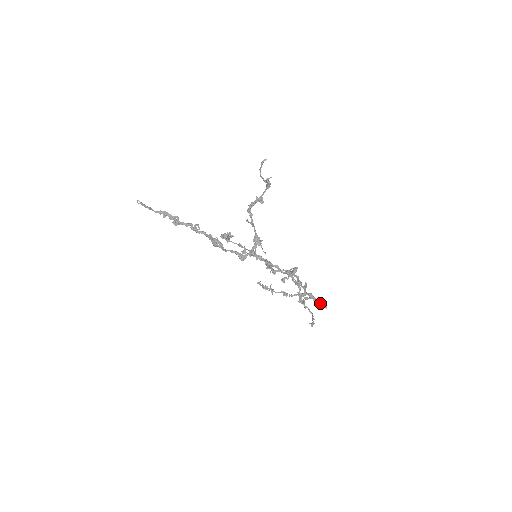
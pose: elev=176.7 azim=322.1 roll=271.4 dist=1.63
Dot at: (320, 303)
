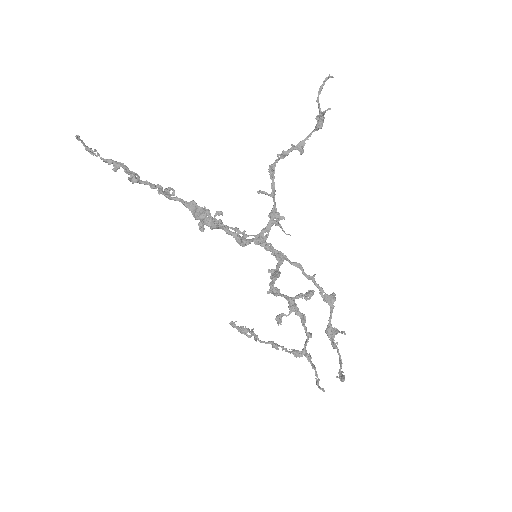
Dot at: (316, 379)
